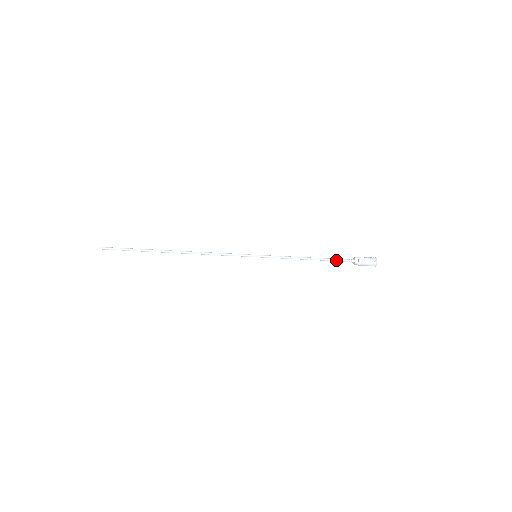
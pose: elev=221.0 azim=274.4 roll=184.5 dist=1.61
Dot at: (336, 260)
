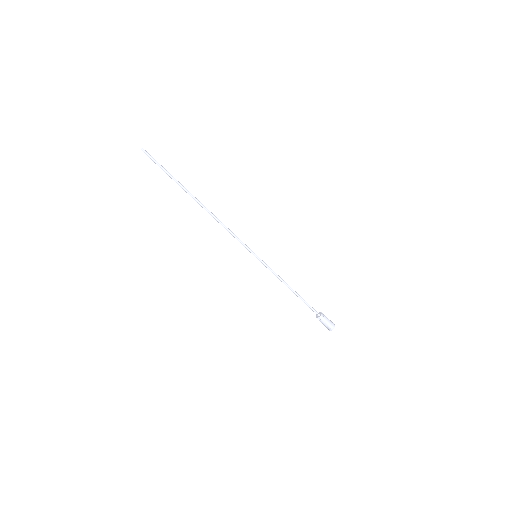
Dot at: (308, 304)
